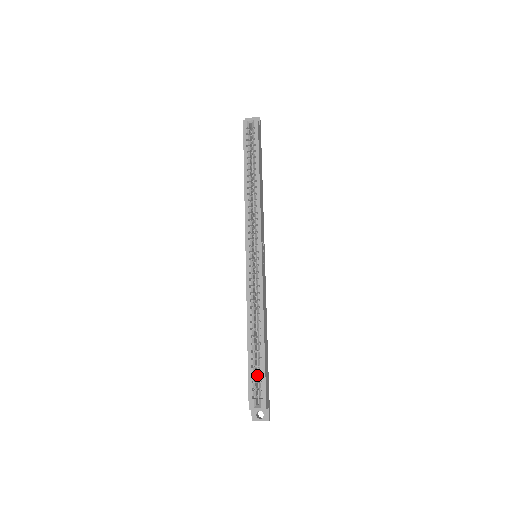
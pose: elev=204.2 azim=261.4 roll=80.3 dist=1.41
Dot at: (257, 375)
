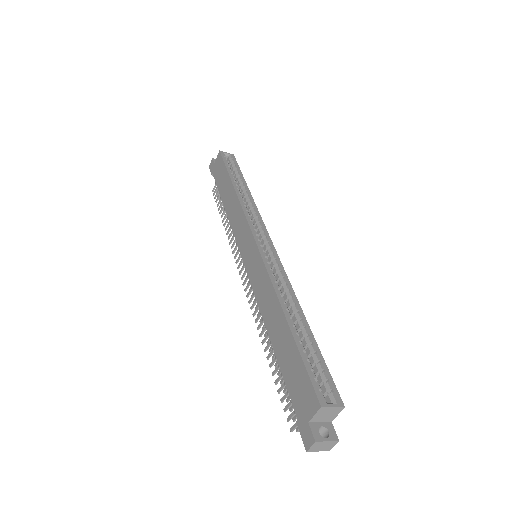
Dot at: occluded
